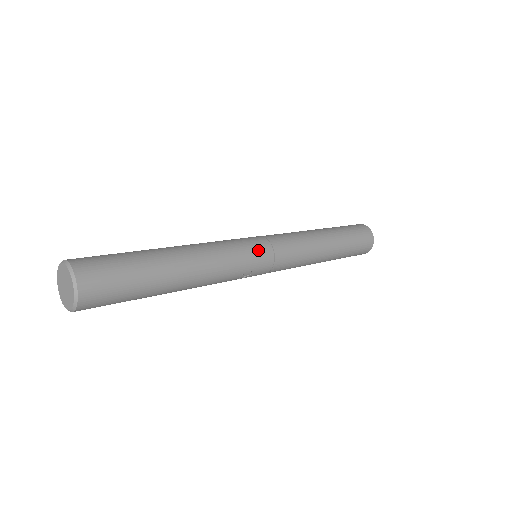
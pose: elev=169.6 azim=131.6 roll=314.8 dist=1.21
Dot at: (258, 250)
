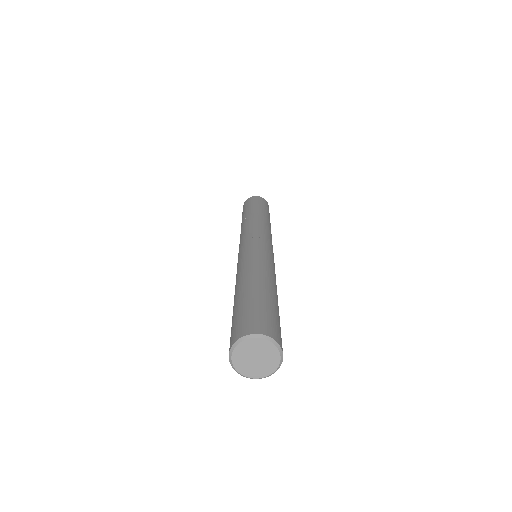
Dot at: occluded
